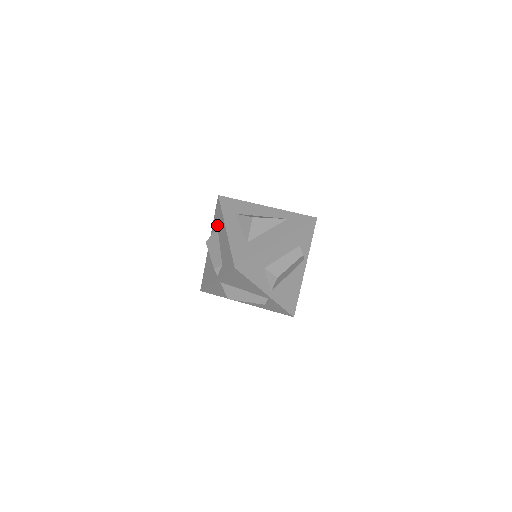
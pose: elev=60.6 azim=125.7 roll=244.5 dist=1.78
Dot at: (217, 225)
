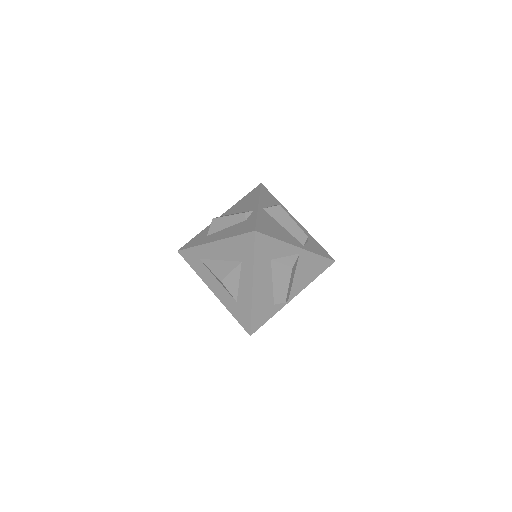
Dot at: occluded
